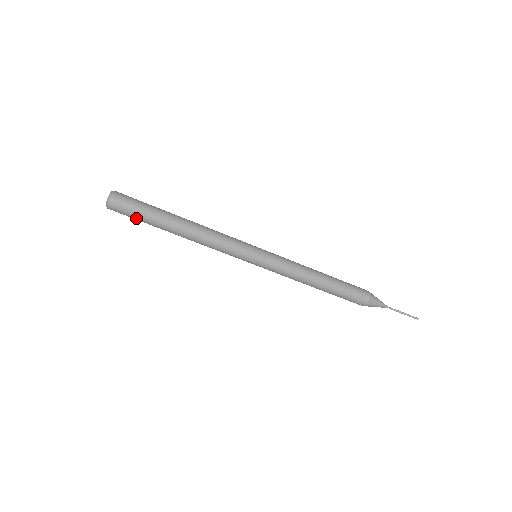
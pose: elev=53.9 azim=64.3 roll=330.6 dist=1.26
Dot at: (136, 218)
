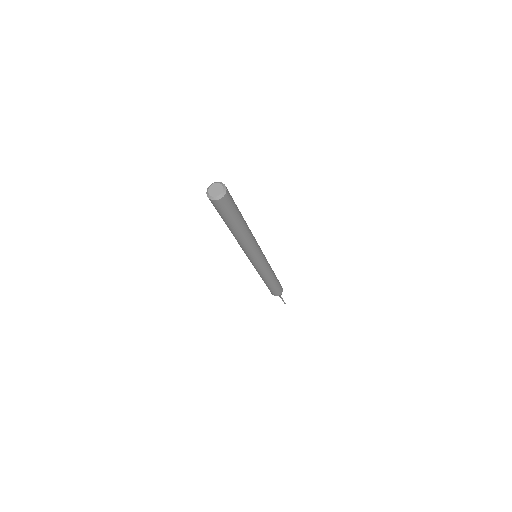
Dot at: occluded
